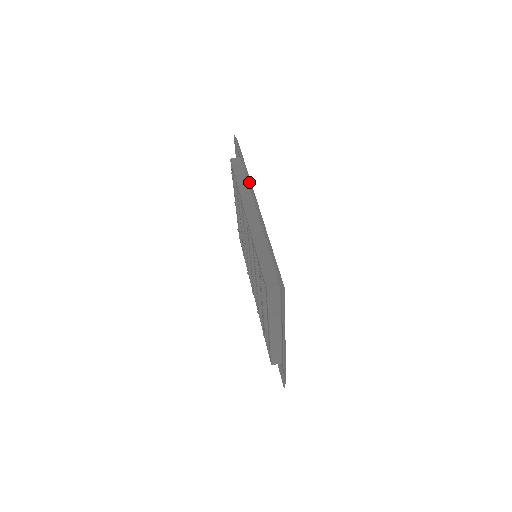
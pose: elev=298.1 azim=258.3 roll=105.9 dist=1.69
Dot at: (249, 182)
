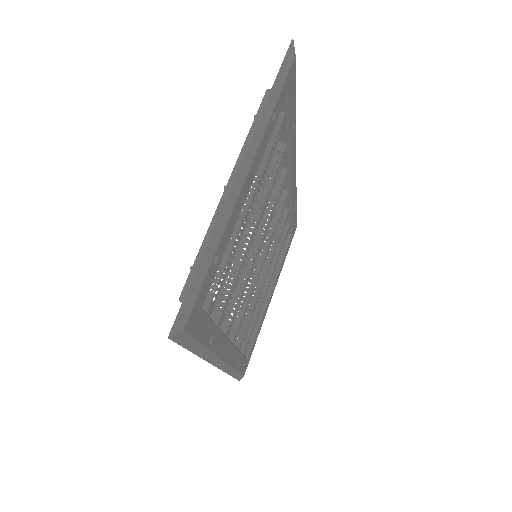
Dot at: occluded
